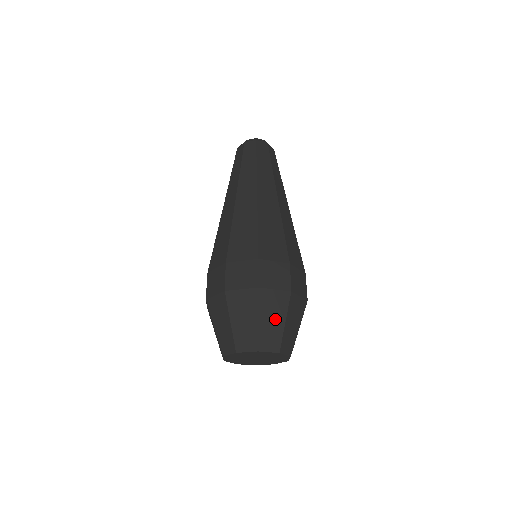
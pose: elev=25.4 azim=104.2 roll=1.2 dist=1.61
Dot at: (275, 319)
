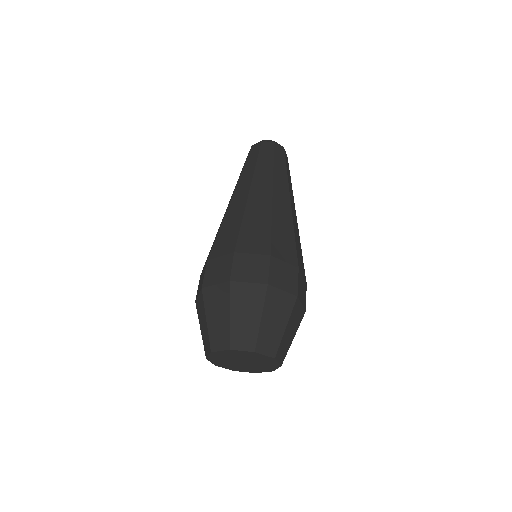
Dot at: (249, 314)
